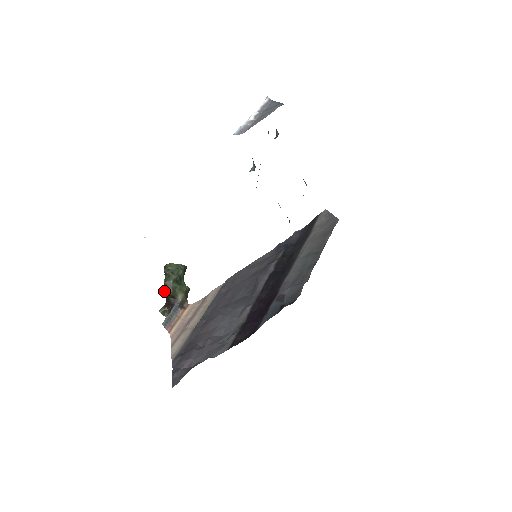
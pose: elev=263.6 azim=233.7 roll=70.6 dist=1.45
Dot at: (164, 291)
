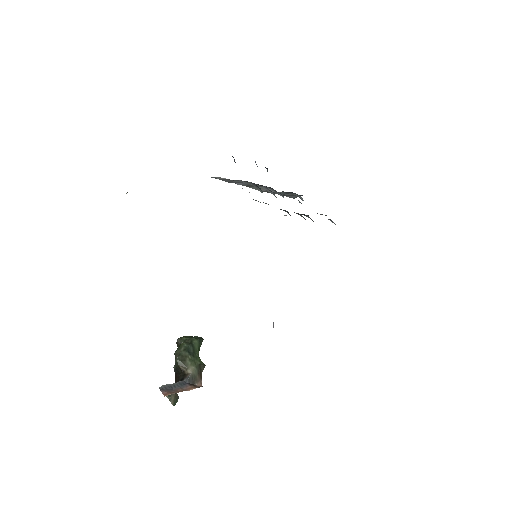
Dot at: (174, 368)
